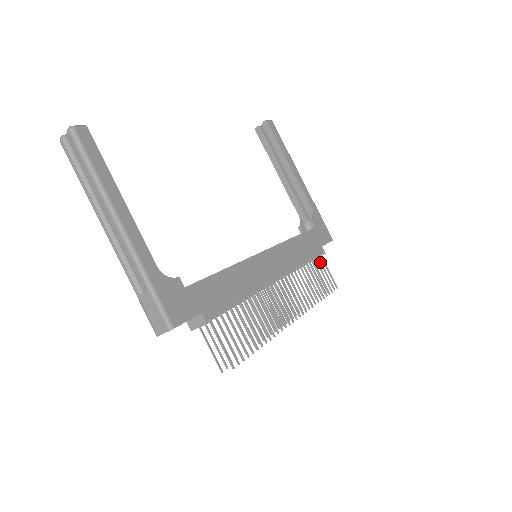
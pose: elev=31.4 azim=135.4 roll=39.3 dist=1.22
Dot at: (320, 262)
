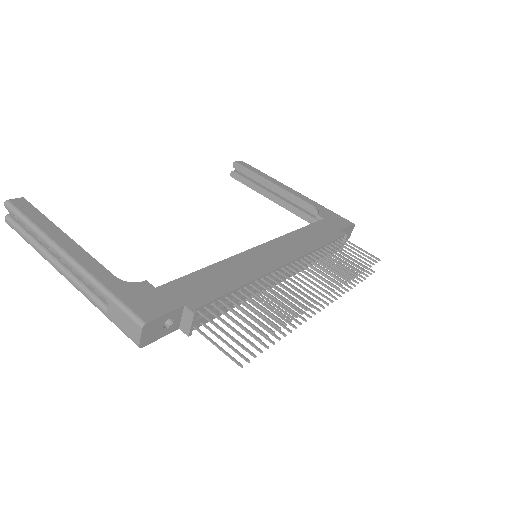
Dot at: (345, 244)
